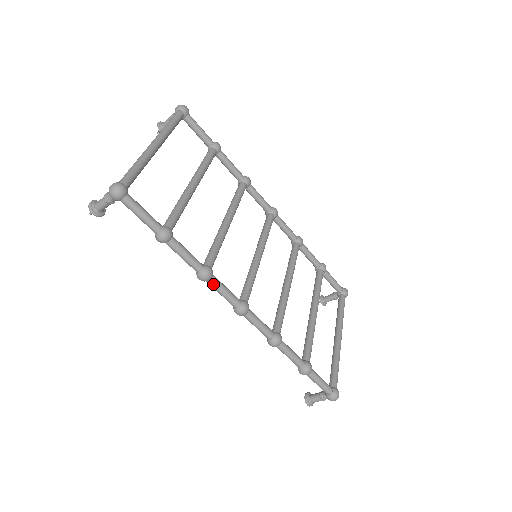
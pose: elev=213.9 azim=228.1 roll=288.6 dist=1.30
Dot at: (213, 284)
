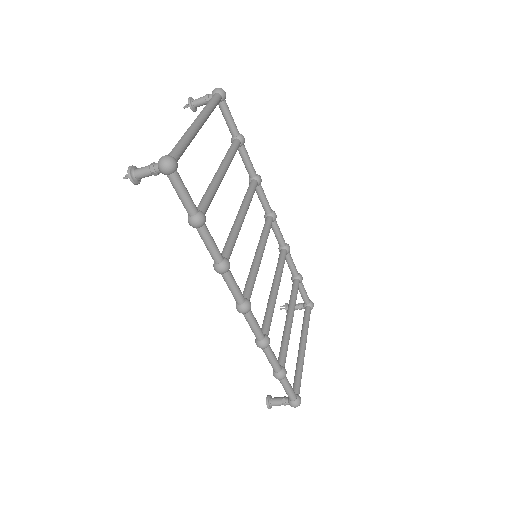
Dot at: (227, 278)
